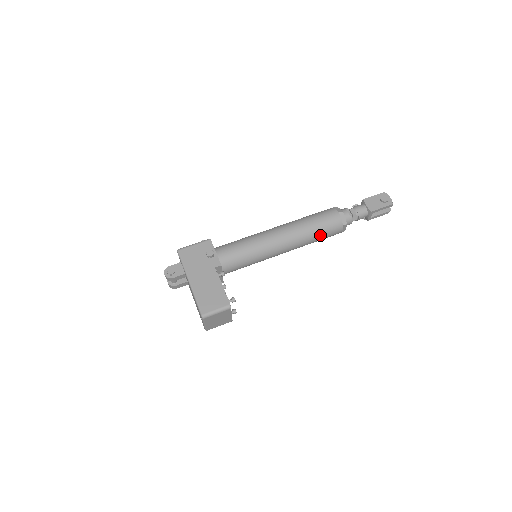
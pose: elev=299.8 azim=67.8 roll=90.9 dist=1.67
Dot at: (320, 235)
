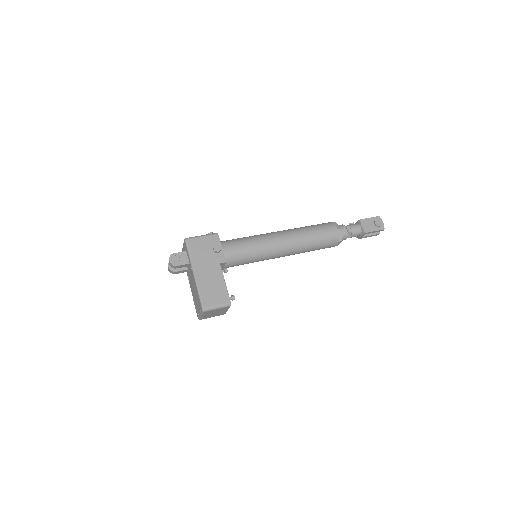
Dot at: (317, 247)
